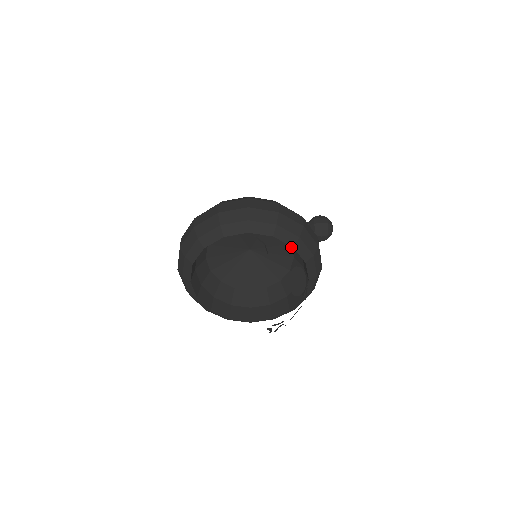
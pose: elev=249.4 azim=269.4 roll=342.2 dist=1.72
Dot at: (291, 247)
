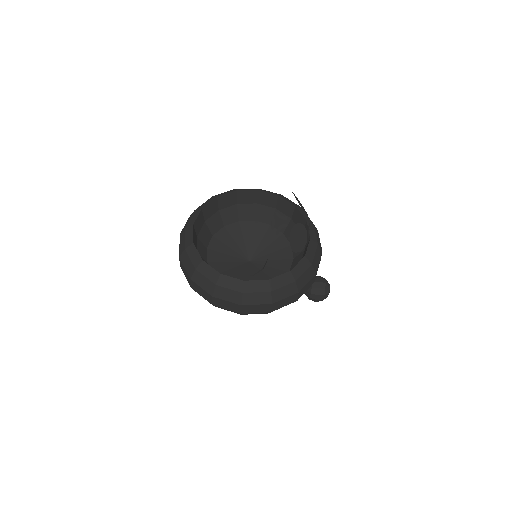
Dot at: (291, 249)
